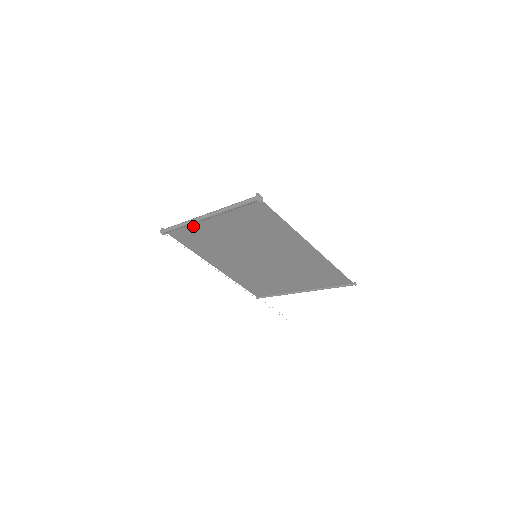
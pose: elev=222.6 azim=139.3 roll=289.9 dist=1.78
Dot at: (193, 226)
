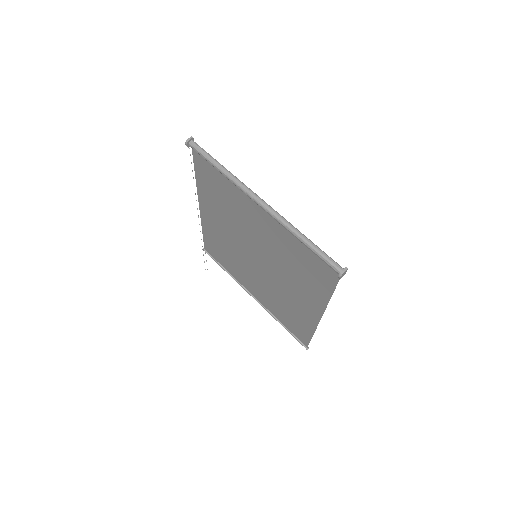
Dot at: (232, 183)
